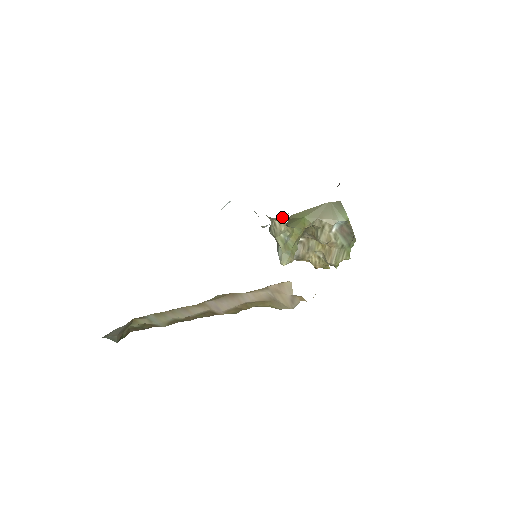
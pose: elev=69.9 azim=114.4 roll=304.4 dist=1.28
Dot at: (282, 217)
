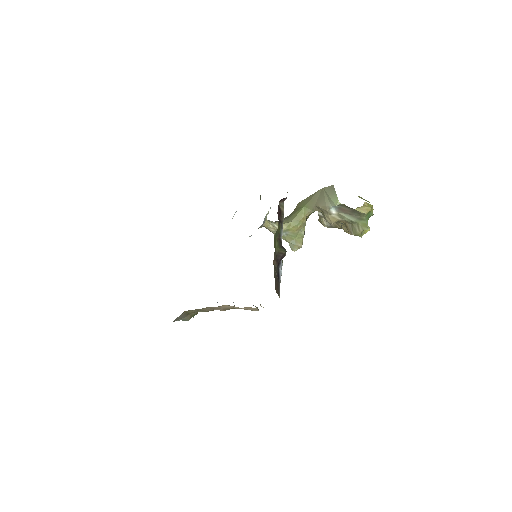
Dot at: (259, 227)
